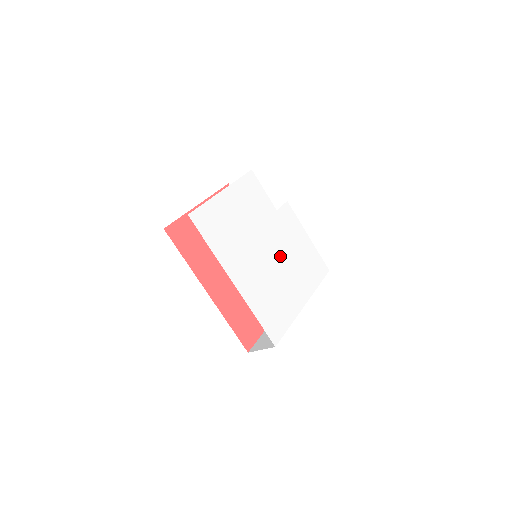
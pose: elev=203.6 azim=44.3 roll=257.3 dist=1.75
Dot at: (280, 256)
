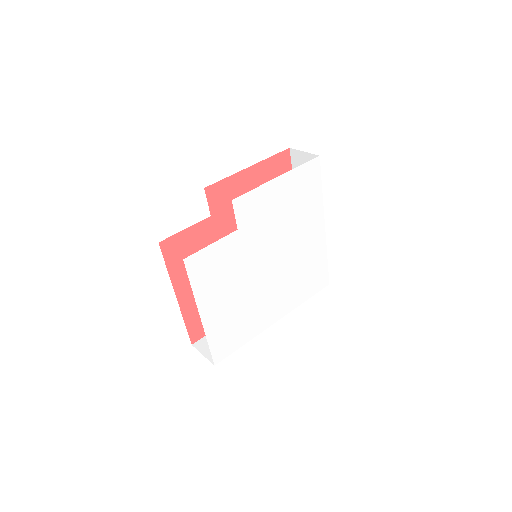
Dot at: (279, 247)
